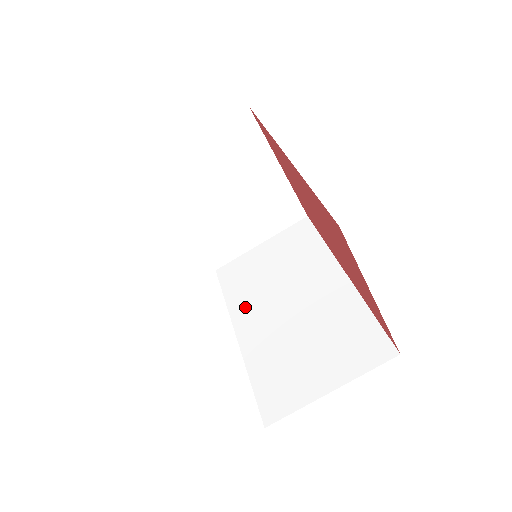
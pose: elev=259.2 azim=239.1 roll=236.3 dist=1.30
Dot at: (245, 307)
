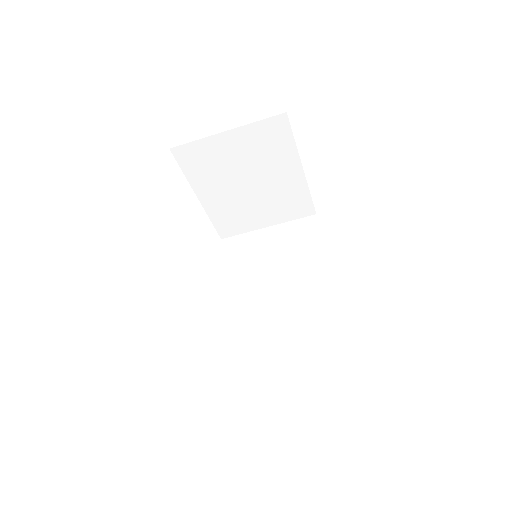
Dot at: (238, 285)
